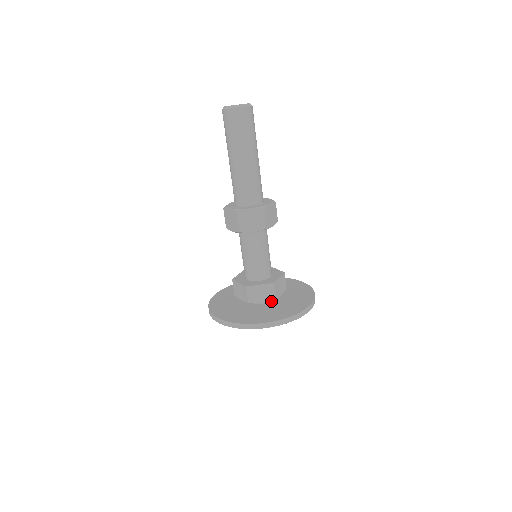
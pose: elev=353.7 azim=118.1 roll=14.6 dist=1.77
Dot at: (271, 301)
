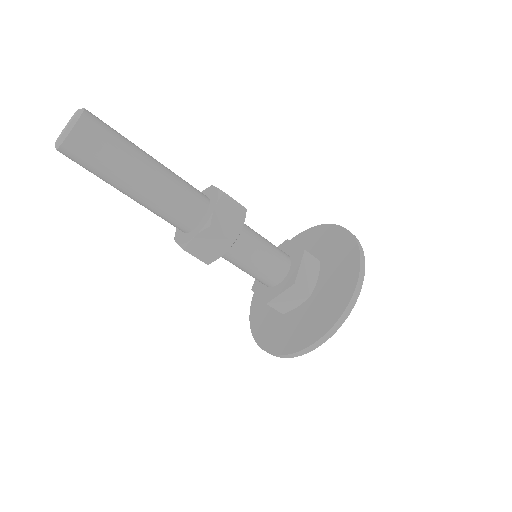
Dot at: occluded
